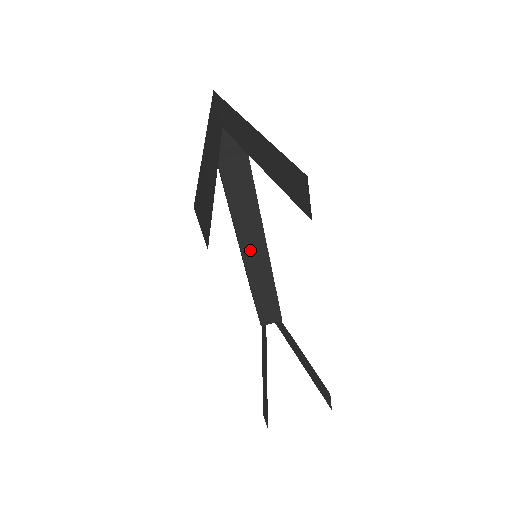
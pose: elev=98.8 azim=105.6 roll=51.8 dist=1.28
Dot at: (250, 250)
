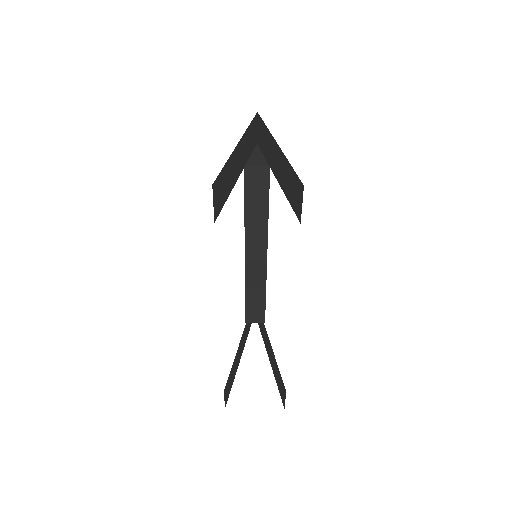
Dot at: (252, 249)
